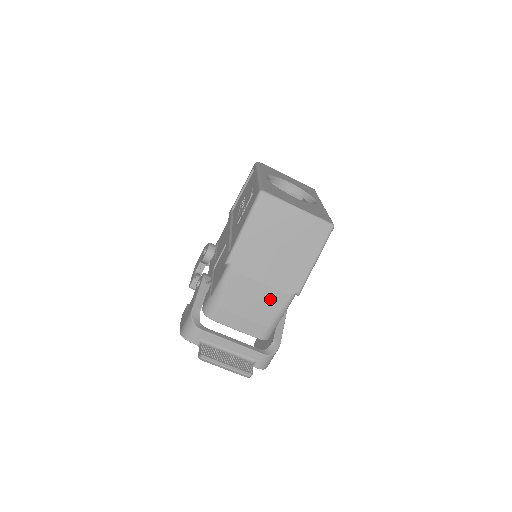
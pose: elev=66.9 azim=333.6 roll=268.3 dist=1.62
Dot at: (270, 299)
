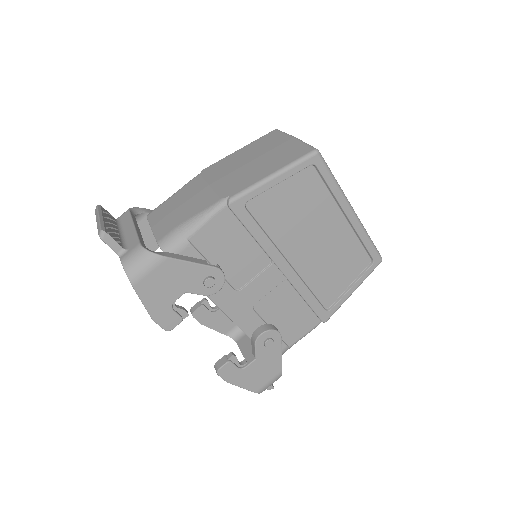
Dot at: (202, 200)
